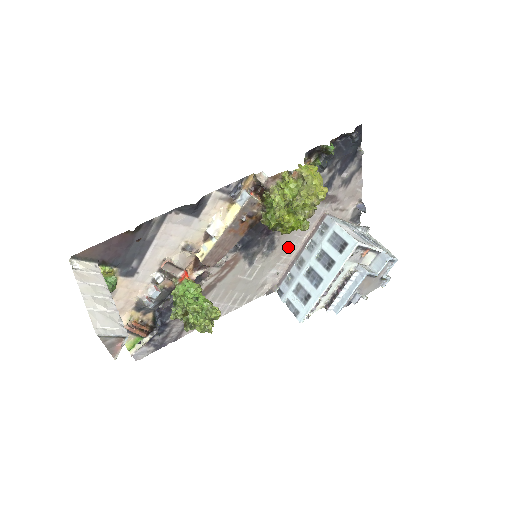
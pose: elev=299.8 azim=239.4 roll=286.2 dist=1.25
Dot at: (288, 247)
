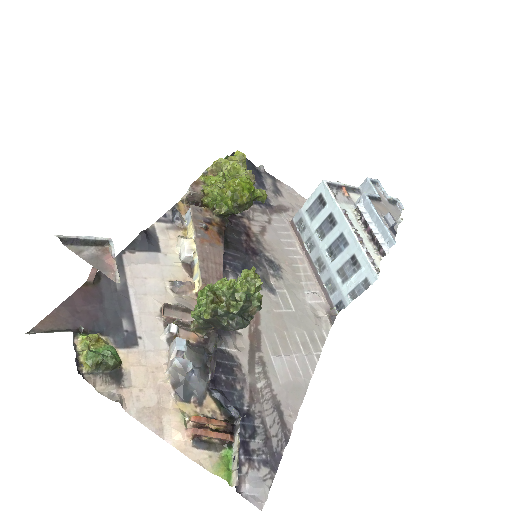
Dot at: (293, 263)
